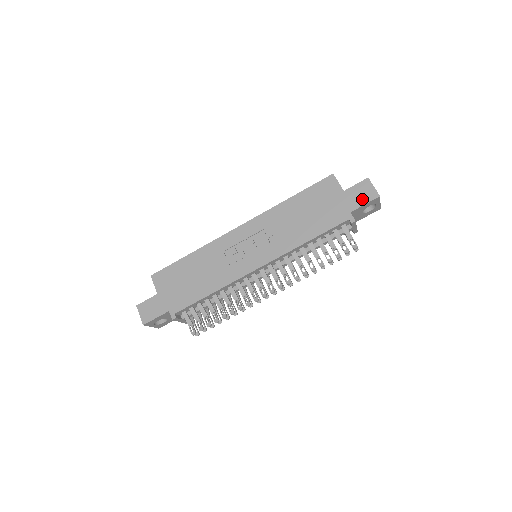
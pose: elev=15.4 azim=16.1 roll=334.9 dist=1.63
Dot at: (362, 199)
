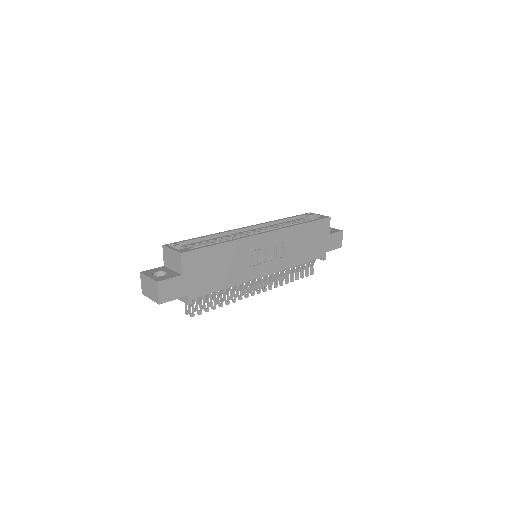
Dot at: (335, 245)
